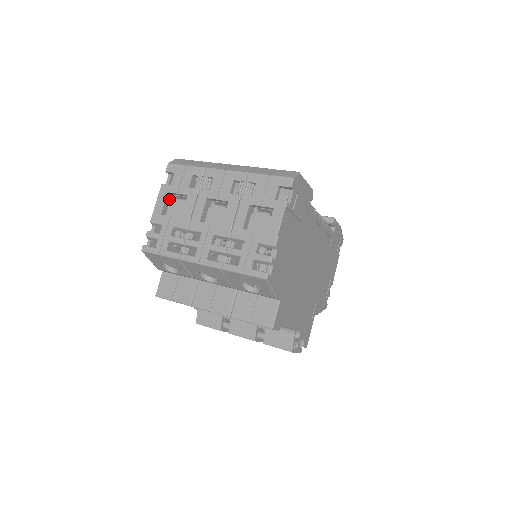
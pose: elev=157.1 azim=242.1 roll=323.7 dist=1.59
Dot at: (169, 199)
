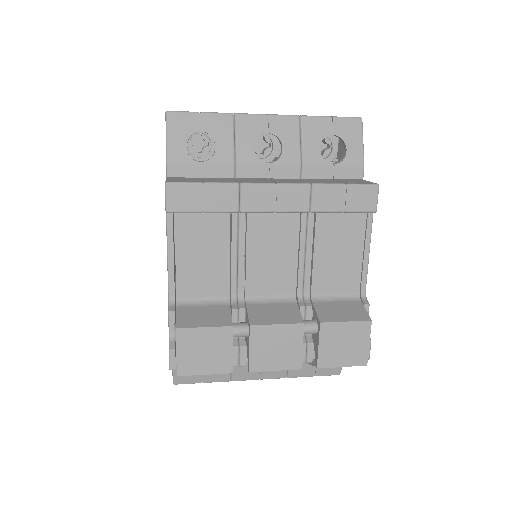
Dot at: occluded
